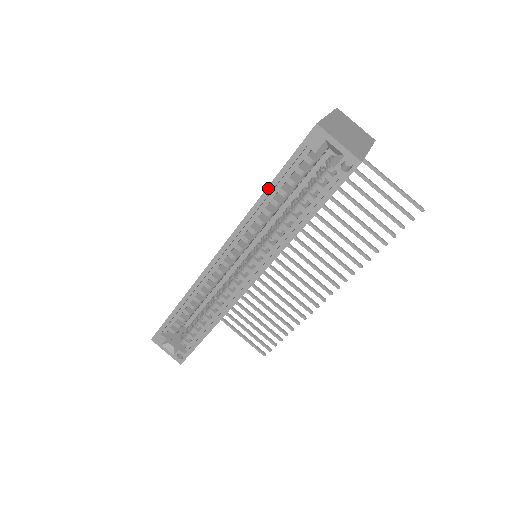
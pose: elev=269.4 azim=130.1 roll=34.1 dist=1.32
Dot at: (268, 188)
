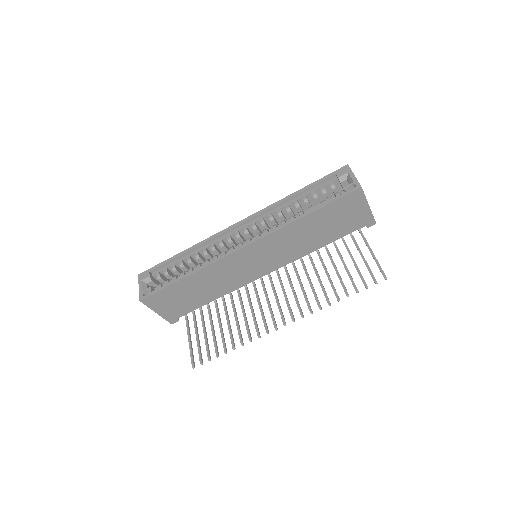
Dot at: (299, 190)
